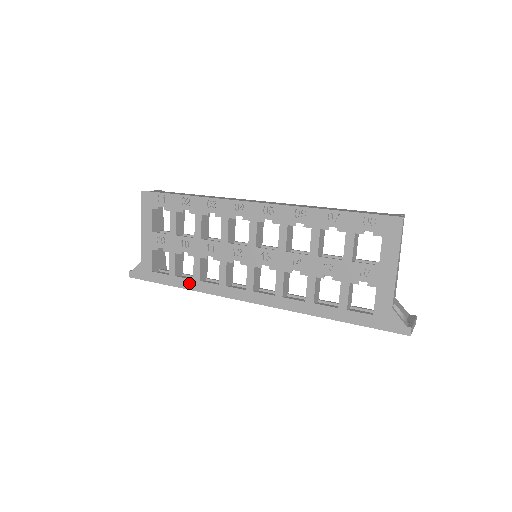
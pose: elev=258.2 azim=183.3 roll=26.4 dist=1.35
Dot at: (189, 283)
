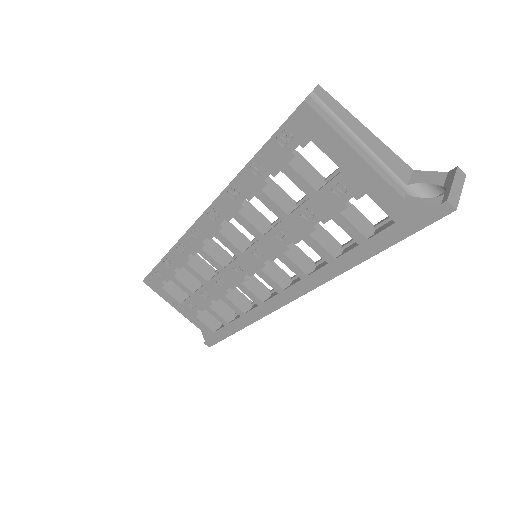
Dot at: (241, 321)
